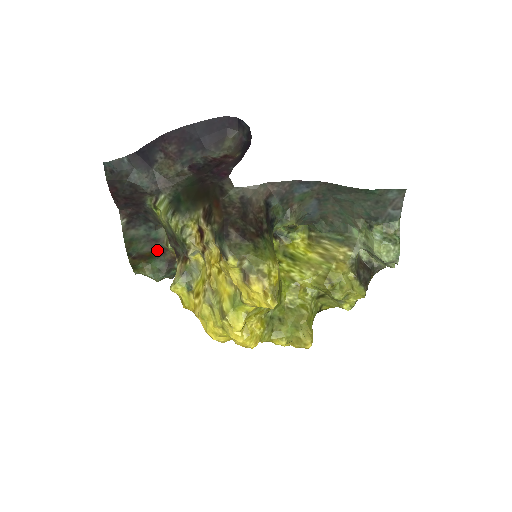
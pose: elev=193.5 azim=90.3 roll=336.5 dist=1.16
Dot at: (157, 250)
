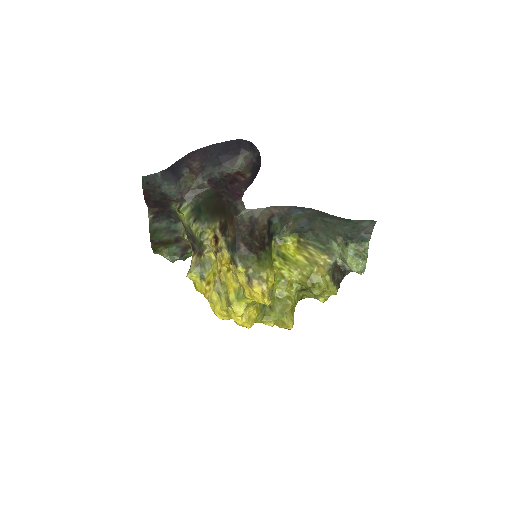
Dot at: (175, 239)
